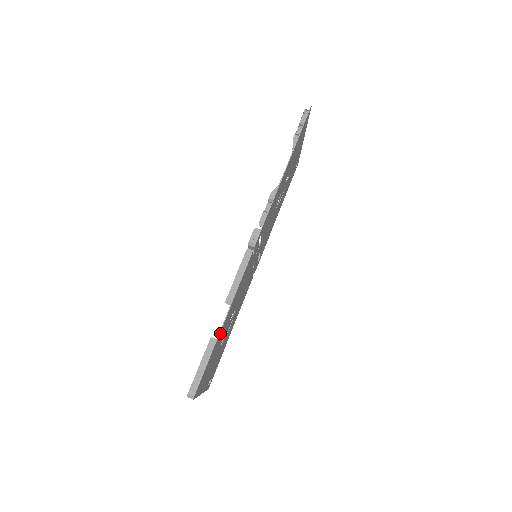
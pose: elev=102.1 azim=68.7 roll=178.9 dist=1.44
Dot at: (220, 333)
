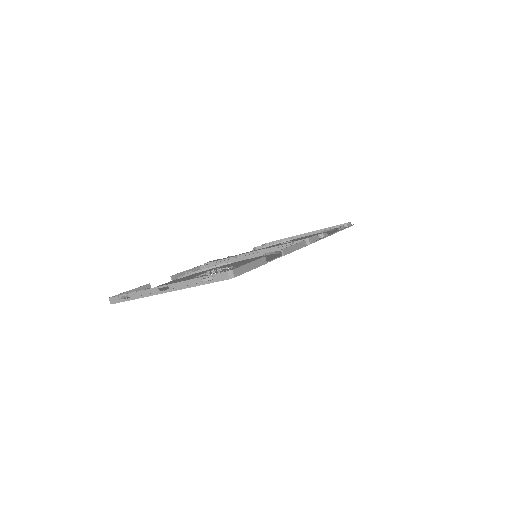
Dot at: occluded
